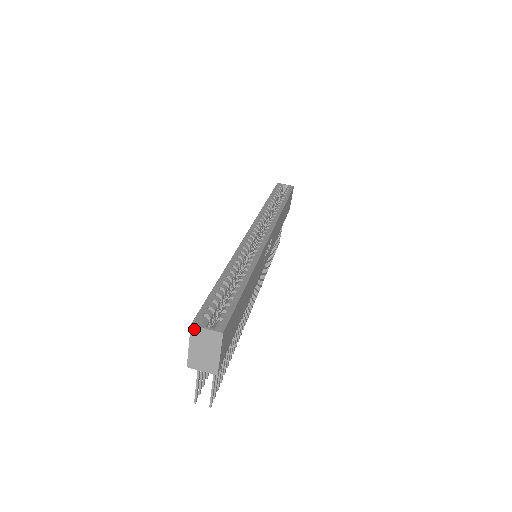
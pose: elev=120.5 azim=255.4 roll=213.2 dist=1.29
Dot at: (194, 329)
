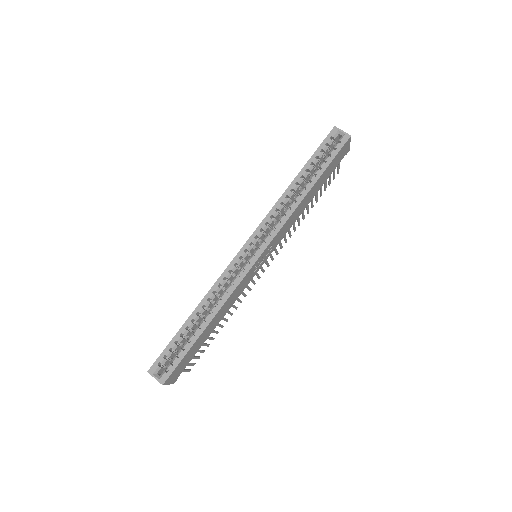
Dot at: (150, 373)
